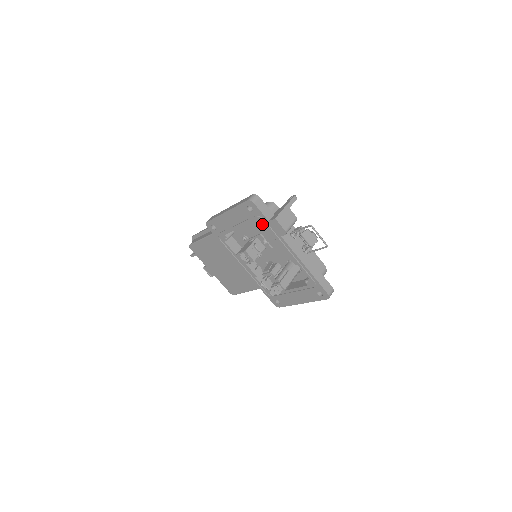
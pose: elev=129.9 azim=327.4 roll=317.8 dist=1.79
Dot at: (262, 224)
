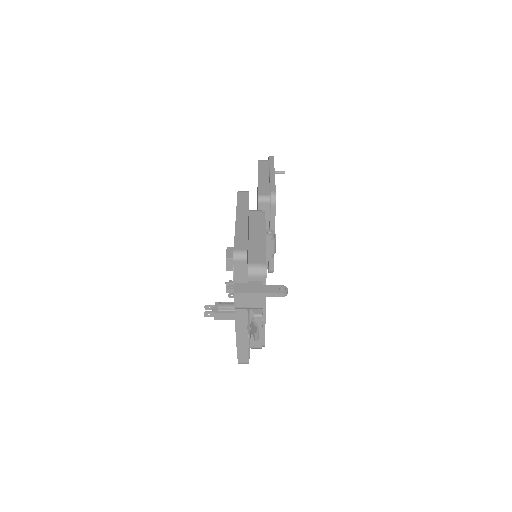
Dot at: occluded
